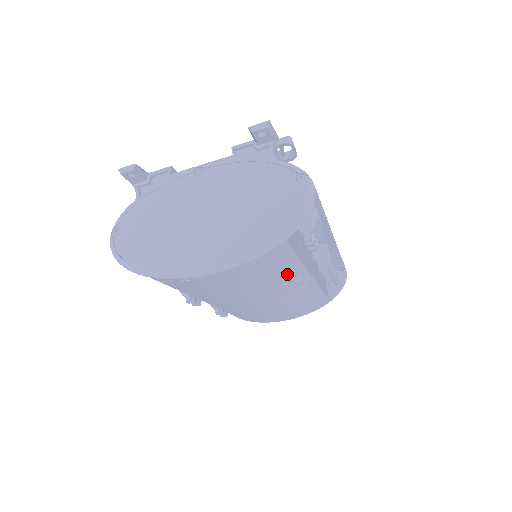
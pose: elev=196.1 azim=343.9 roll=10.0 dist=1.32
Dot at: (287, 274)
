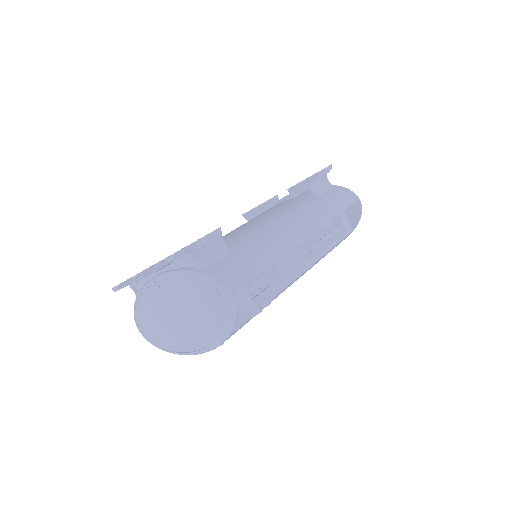
Dot at: occluded
